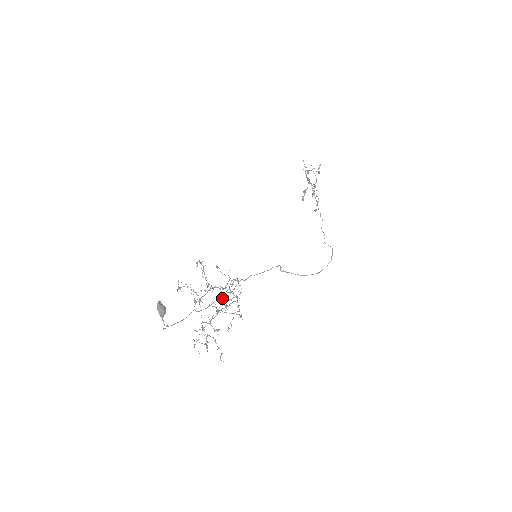
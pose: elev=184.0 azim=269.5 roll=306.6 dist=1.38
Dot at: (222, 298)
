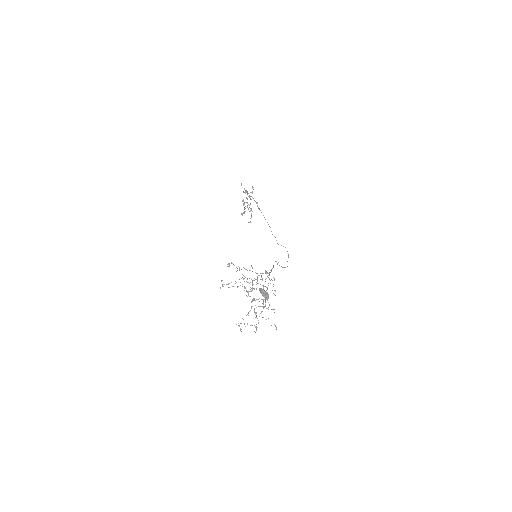
Dot at: occluded
